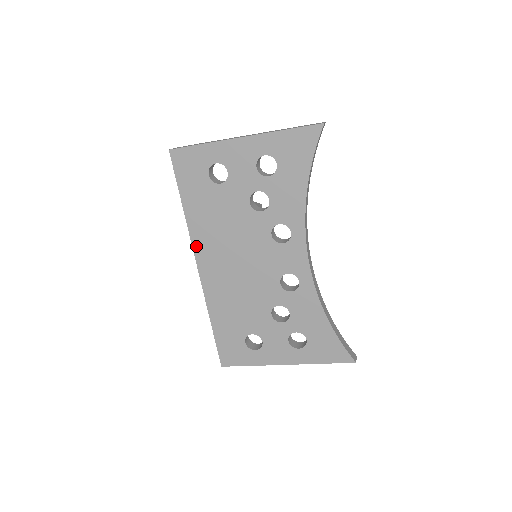
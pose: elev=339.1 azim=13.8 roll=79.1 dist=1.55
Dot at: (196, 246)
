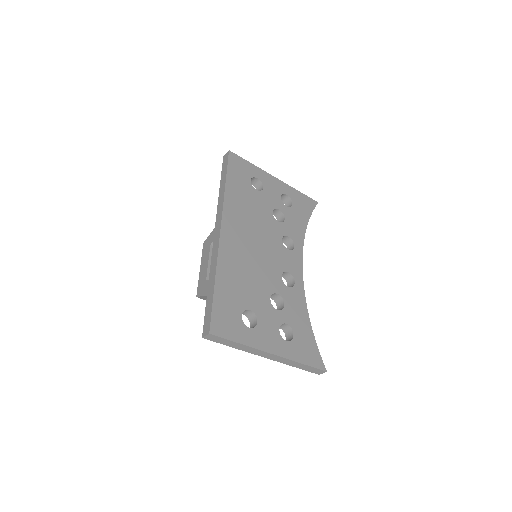
Dot at: (226, 214)
